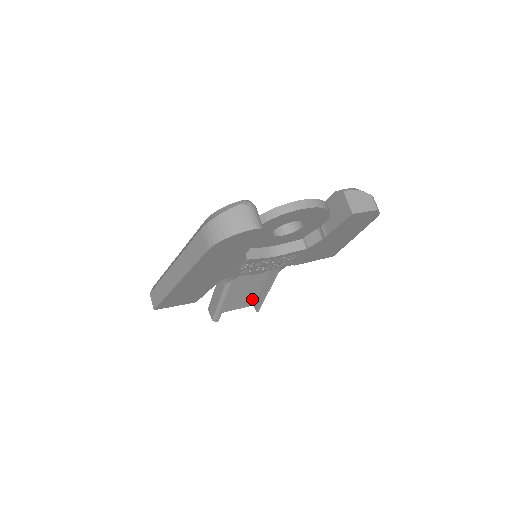
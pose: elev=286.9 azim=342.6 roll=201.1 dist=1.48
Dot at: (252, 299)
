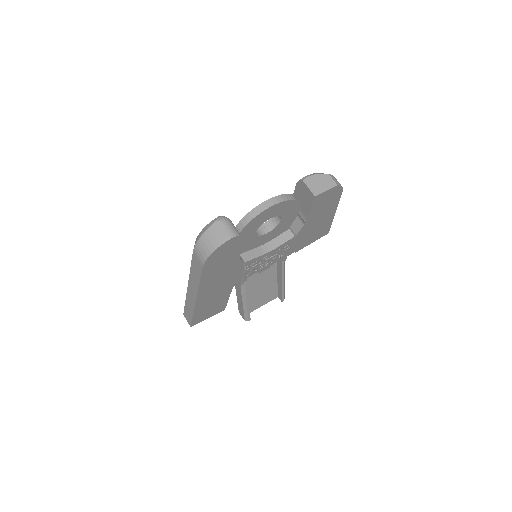
Dot at: (274, 292)
